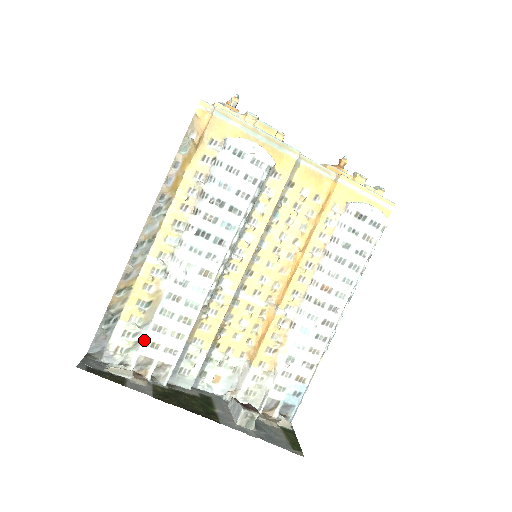
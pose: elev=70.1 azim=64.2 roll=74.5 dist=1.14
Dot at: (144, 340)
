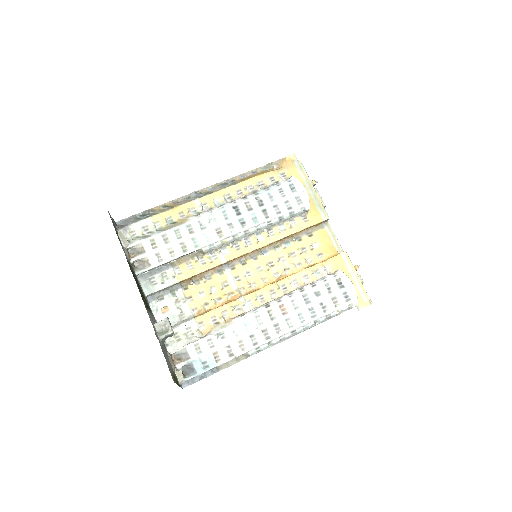
Dot at: (152, 237)
